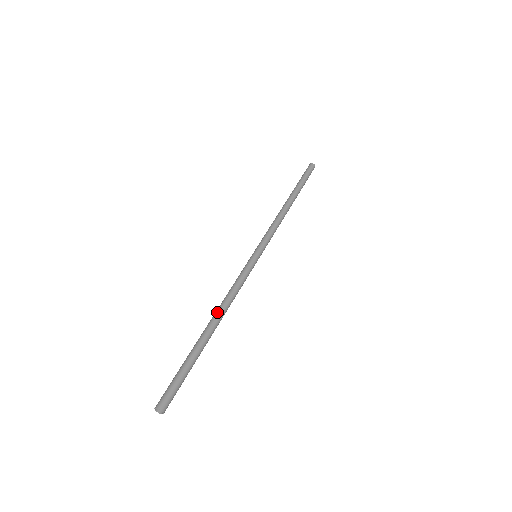
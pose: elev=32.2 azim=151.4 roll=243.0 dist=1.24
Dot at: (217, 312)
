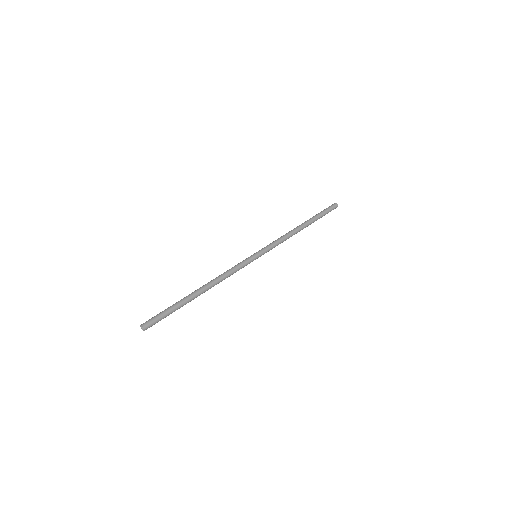
Dot at: (210, 284)
